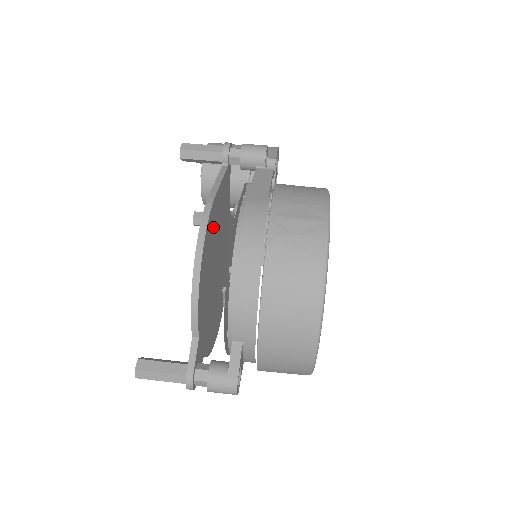
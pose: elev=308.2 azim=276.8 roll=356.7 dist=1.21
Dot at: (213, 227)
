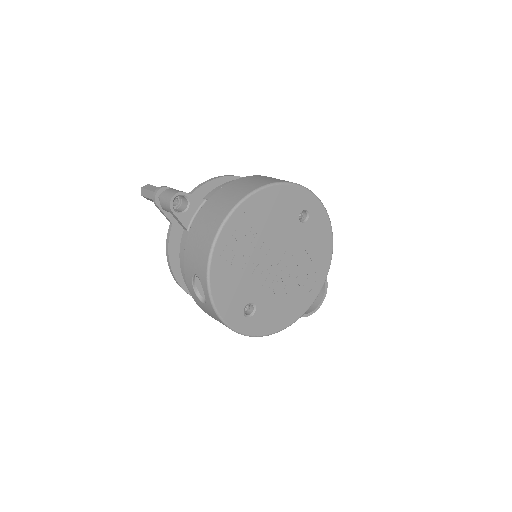
Dot at: occluded
